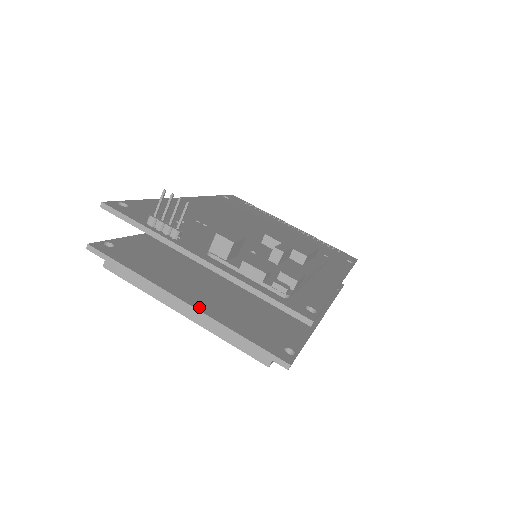
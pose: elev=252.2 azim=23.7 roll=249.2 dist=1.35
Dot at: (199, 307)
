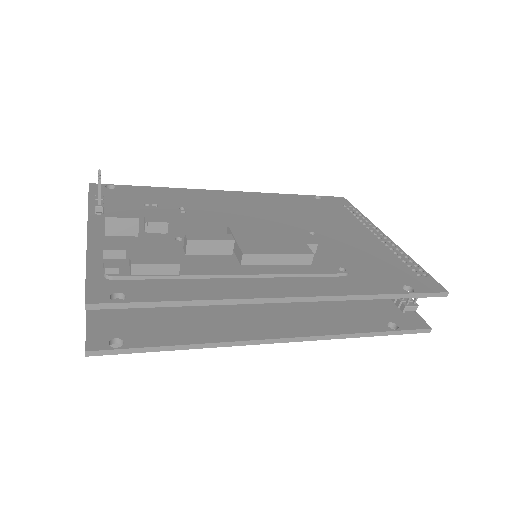
Dot at: occluded
